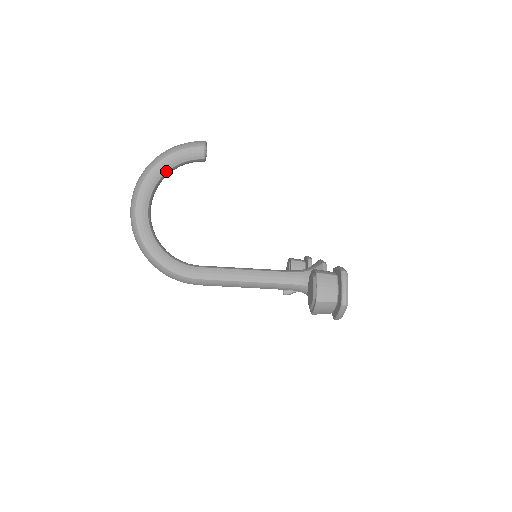
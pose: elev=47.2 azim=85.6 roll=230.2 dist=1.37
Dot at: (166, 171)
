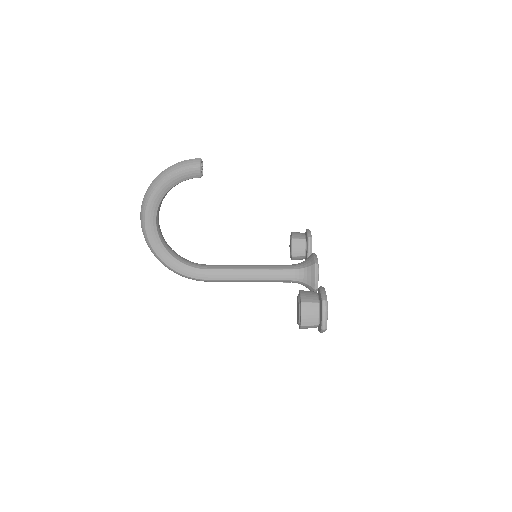
Dot at: (167, 191)
